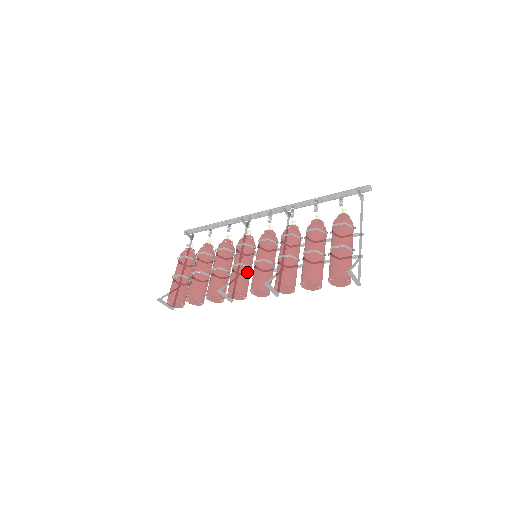
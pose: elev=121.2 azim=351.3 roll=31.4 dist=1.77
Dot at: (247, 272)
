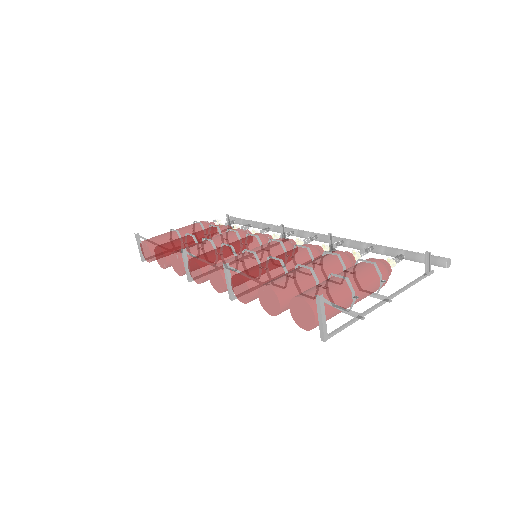
Dot at: occluded
